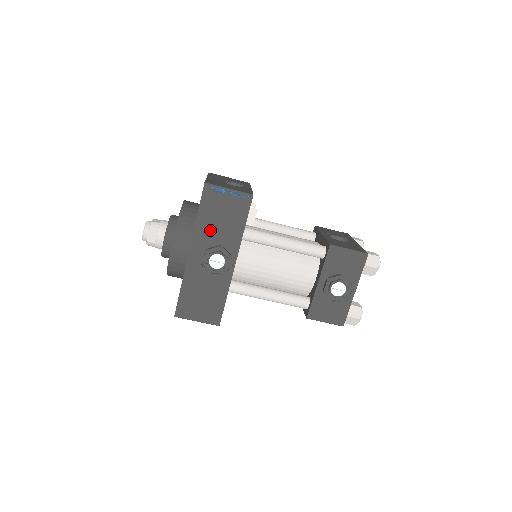
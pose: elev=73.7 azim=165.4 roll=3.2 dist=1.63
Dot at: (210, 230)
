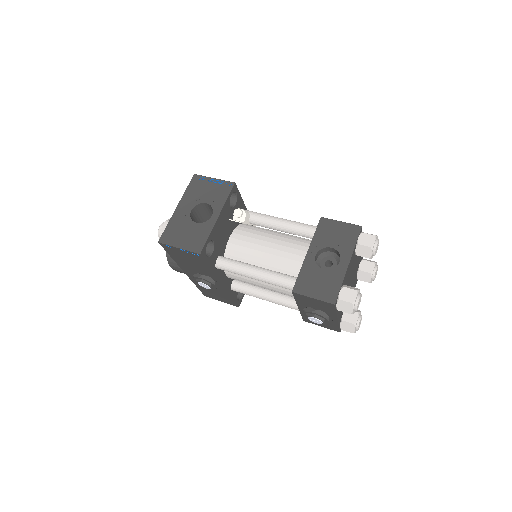
Dot at: (187, 265)
